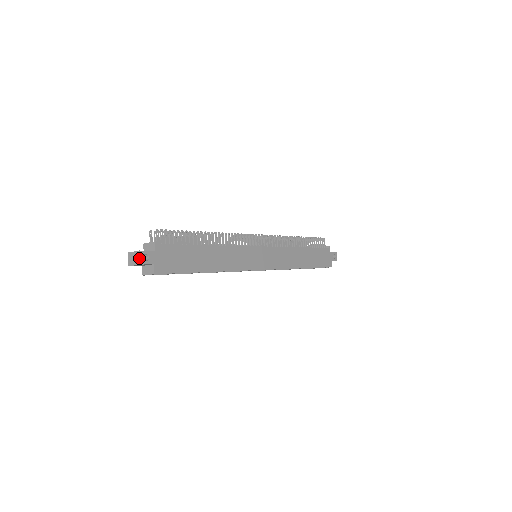
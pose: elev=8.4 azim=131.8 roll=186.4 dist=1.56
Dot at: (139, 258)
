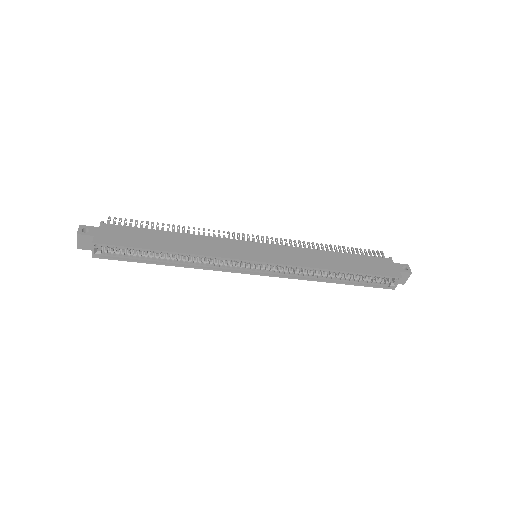
Dot at: (78, 230)
